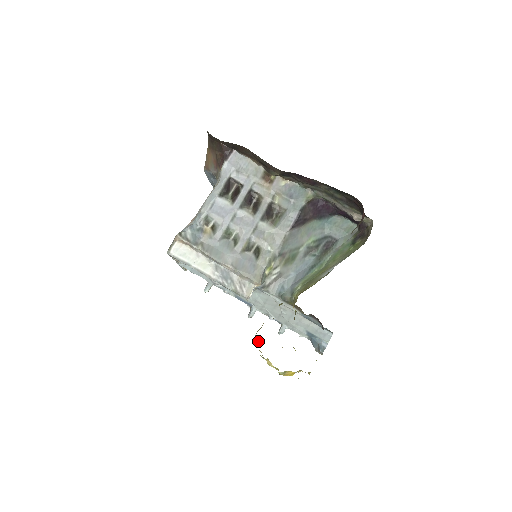
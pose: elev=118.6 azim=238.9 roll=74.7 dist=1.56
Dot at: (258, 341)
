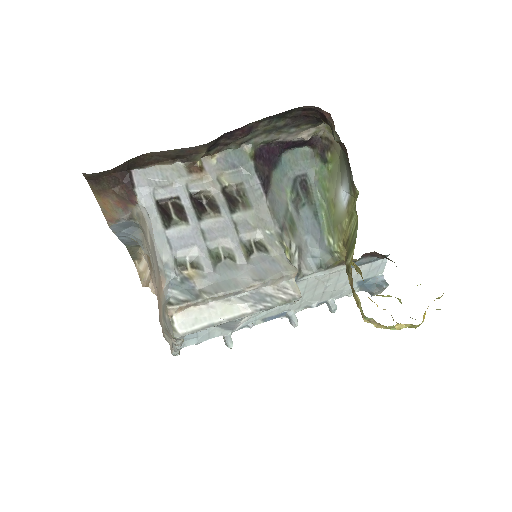
Dot at: occluded
